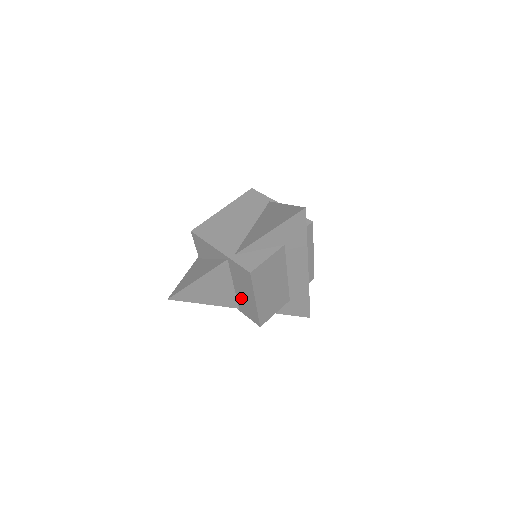
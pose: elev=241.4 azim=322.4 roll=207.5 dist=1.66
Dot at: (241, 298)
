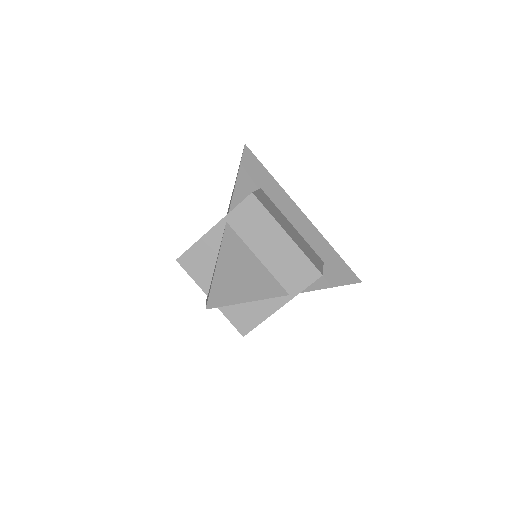
Dot at: (276, 265)
